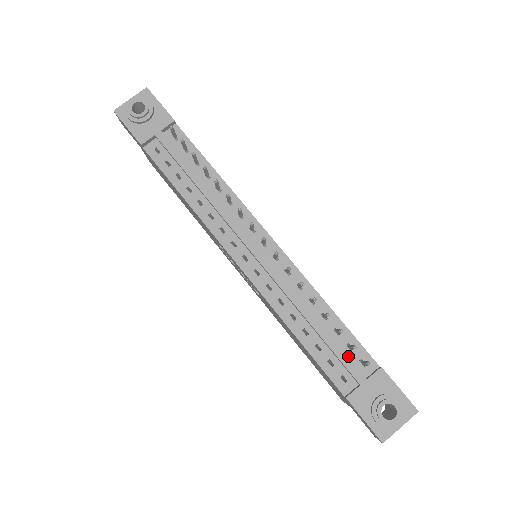
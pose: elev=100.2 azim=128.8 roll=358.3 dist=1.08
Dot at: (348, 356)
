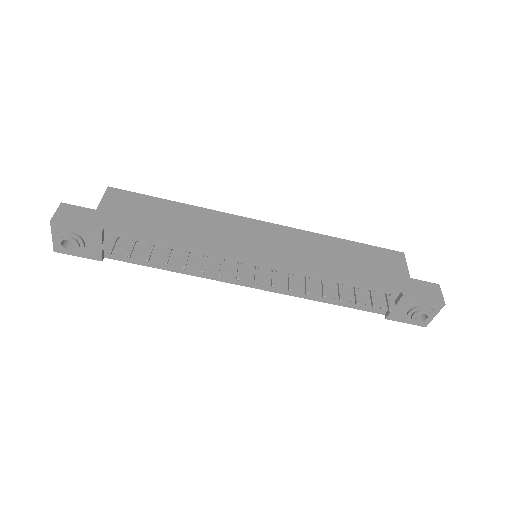
Dot at: occluded
